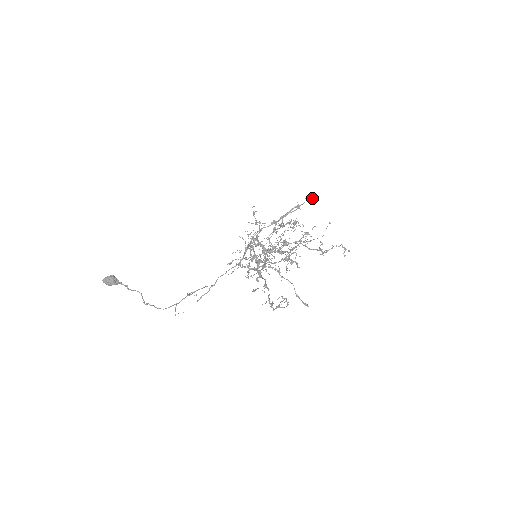
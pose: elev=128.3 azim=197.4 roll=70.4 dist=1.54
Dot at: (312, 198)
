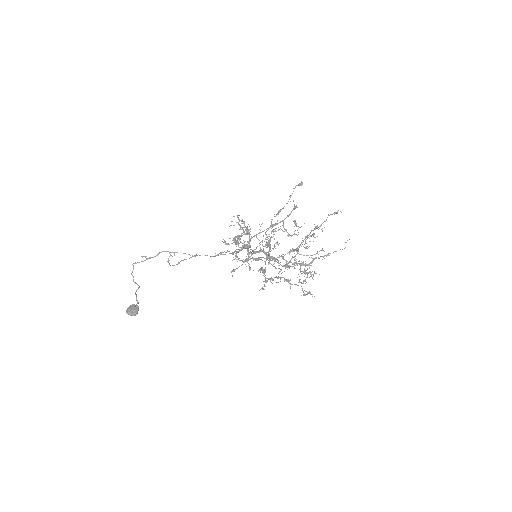
Dot at: (298, 184)
